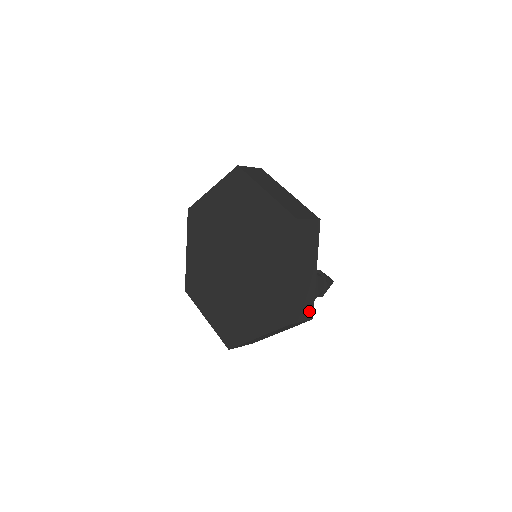
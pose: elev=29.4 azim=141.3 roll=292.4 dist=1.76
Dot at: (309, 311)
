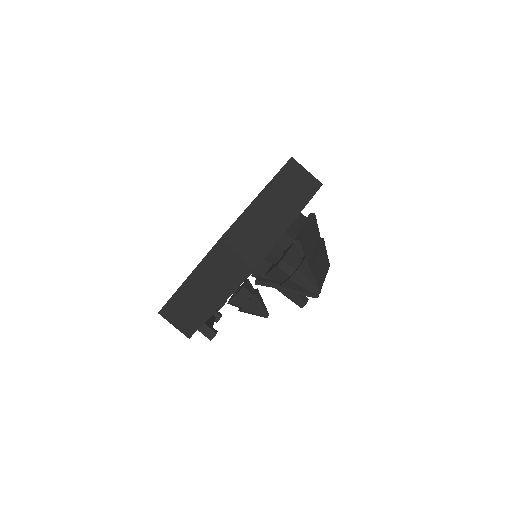
Dot at: (255, 255)
